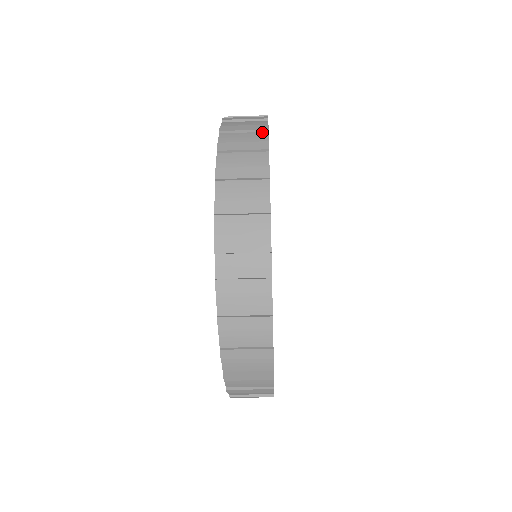
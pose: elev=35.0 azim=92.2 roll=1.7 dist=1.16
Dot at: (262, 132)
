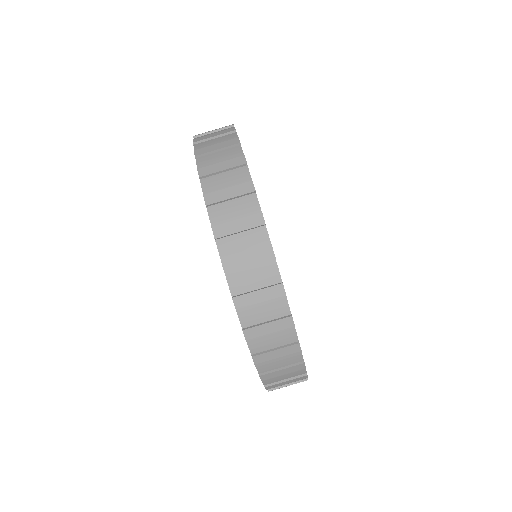
Dot at: (235, 147)
